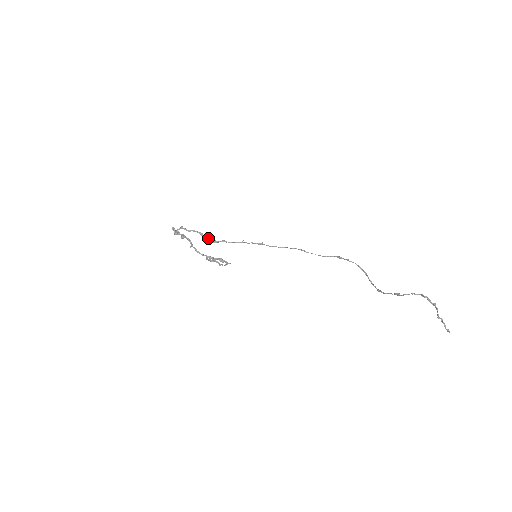
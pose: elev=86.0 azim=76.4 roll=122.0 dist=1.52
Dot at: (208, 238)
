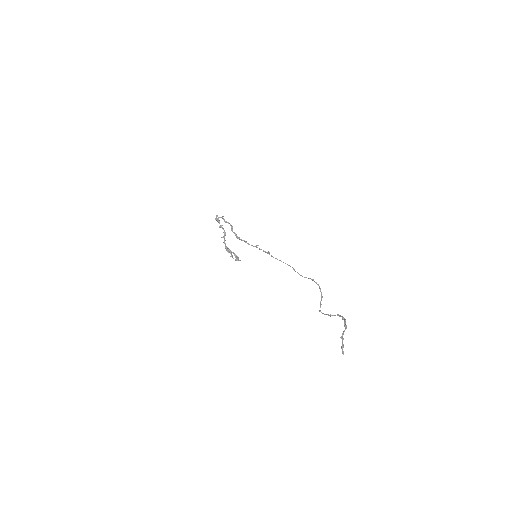
Dot at: occluded
